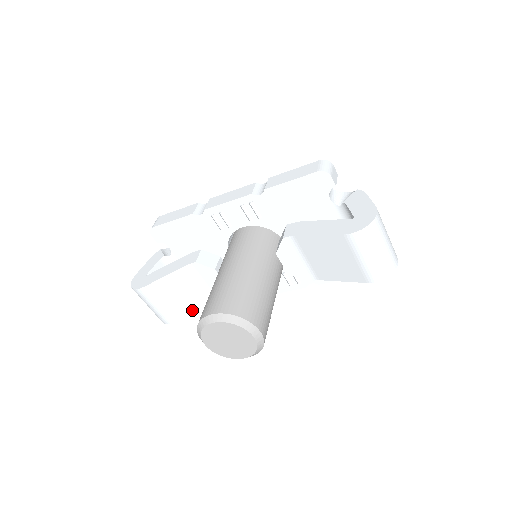
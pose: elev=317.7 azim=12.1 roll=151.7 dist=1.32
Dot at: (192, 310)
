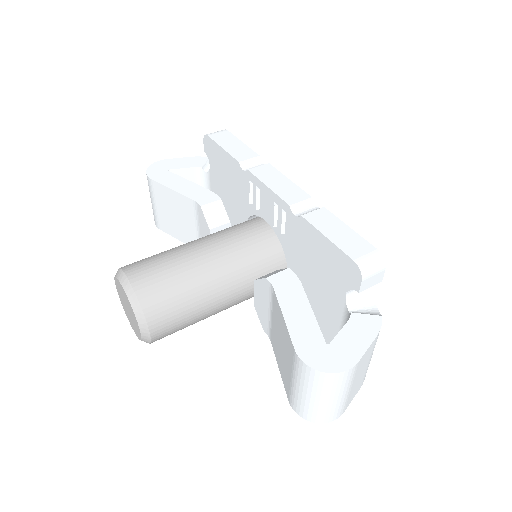
Dot at: (178, 236)
